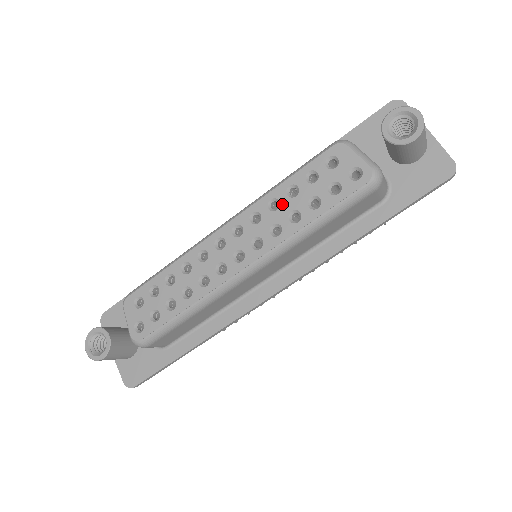
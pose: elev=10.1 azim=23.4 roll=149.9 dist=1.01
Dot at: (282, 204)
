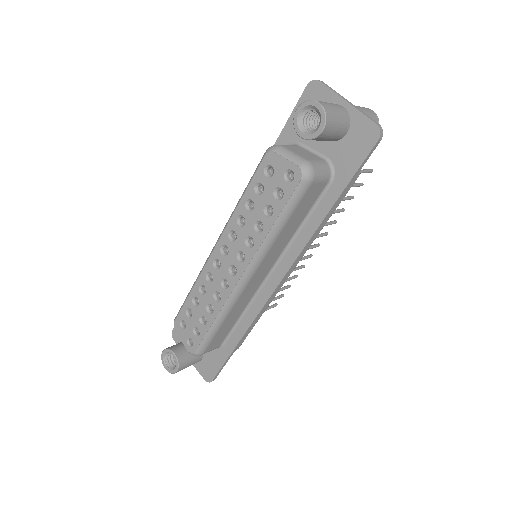
Dot at: (246, 219)
